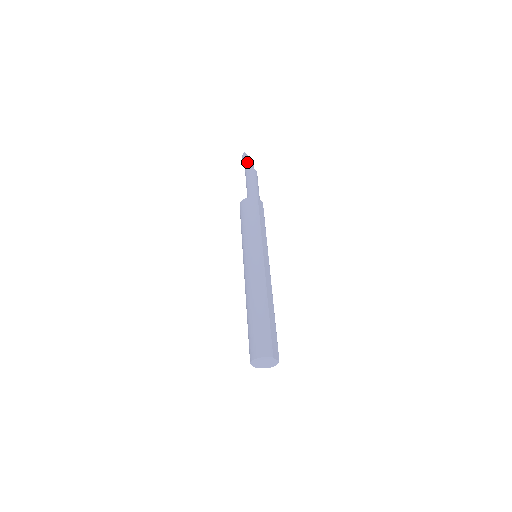
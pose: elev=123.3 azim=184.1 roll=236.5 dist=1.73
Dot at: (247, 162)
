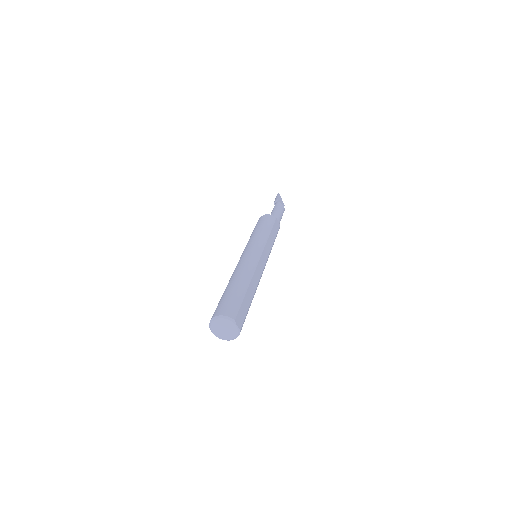
Dot at: (278, 200)
